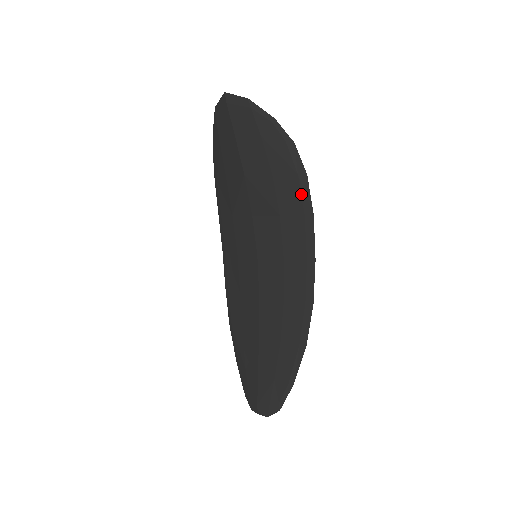
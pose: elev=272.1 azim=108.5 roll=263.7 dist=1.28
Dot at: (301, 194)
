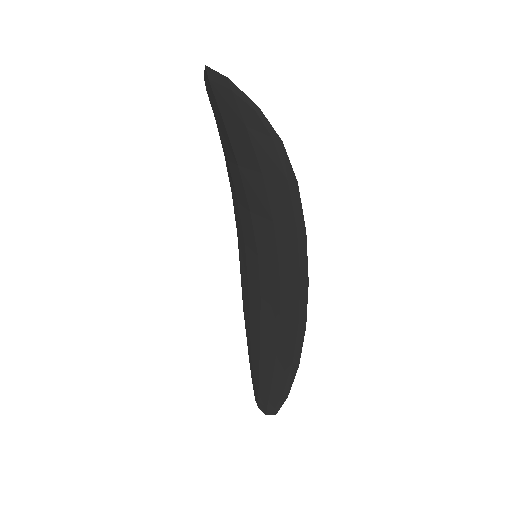
Dot at: (292, 204)
